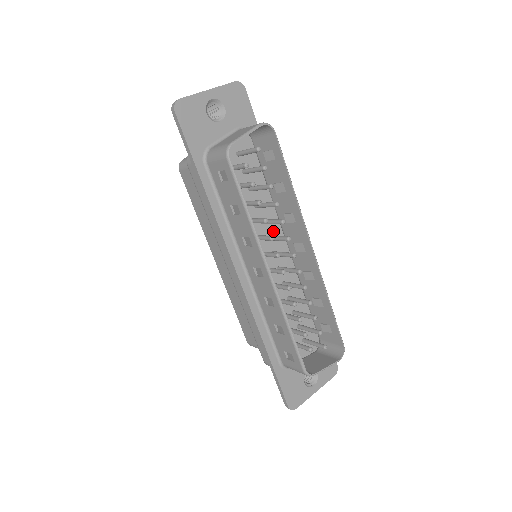
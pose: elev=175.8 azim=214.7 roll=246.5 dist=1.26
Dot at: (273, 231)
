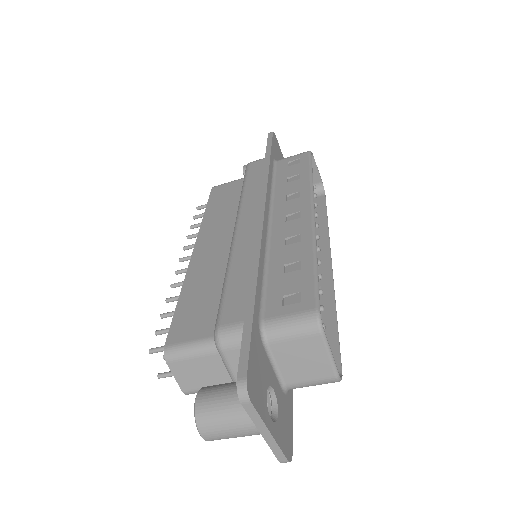
Dot at: occluded
